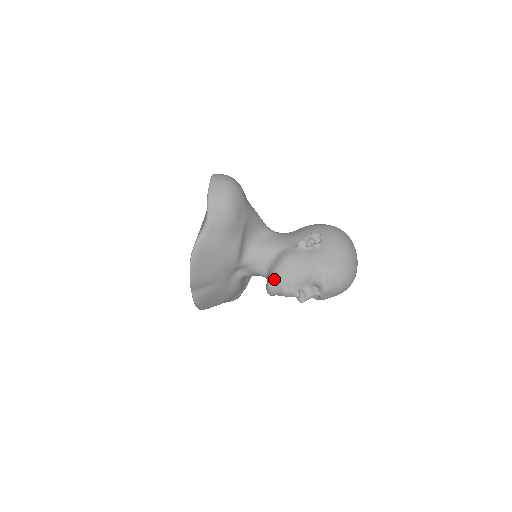
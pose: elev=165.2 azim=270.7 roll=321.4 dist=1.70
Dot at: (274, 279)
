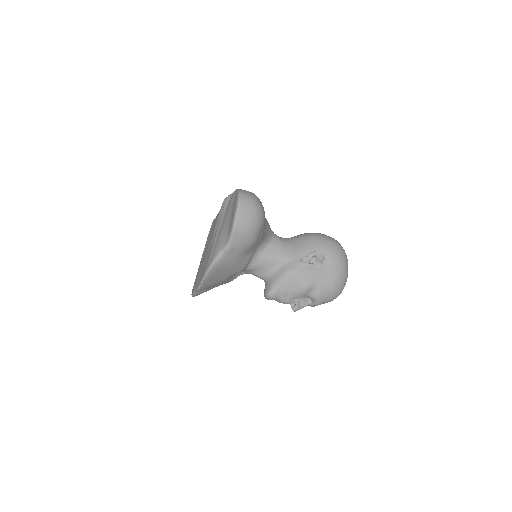
Dot at: (275, 290)
